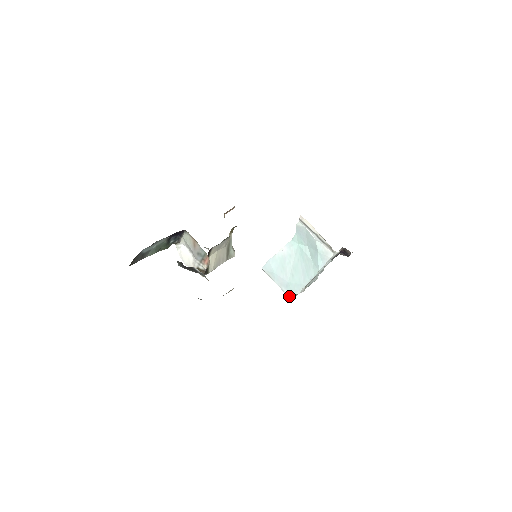
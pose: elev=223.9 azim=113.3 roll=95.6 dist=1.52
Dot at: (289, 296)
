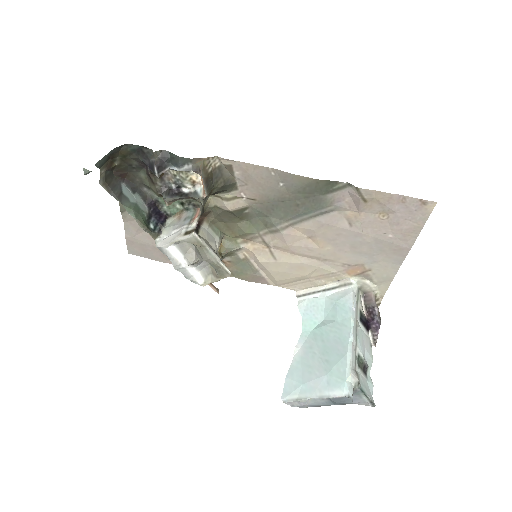
Dot at: (341, 393)
